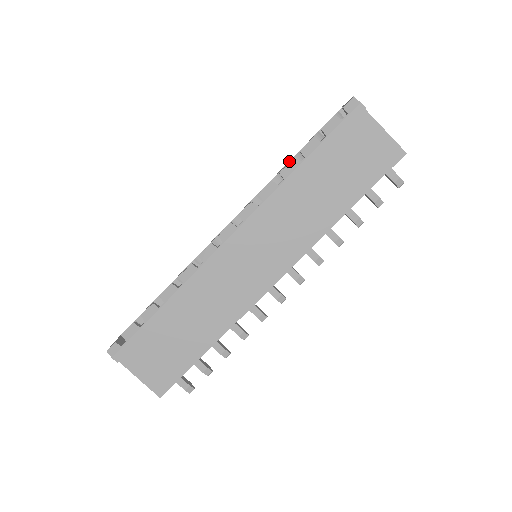
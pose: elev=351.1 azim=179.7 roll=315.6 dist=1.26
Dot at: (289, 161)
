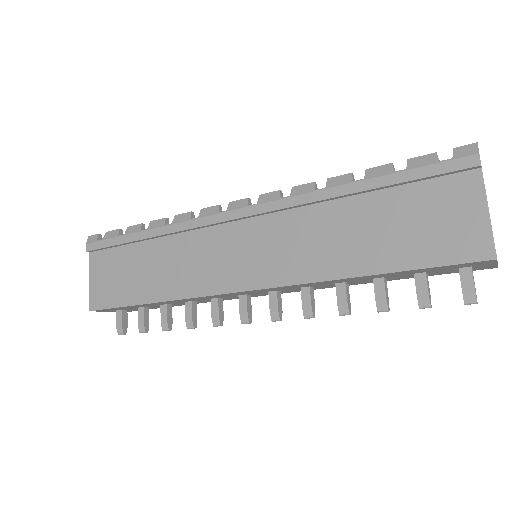
Dot at: occluded
